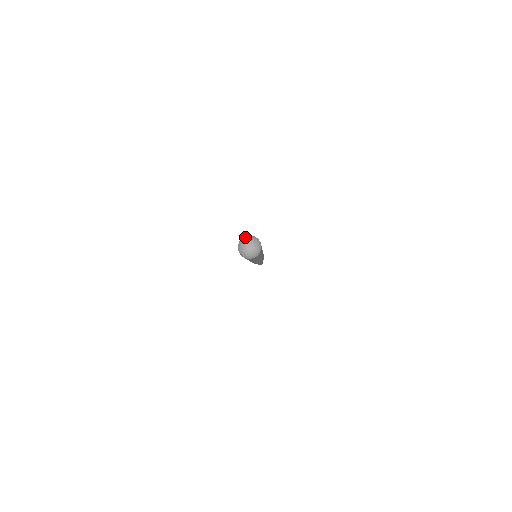
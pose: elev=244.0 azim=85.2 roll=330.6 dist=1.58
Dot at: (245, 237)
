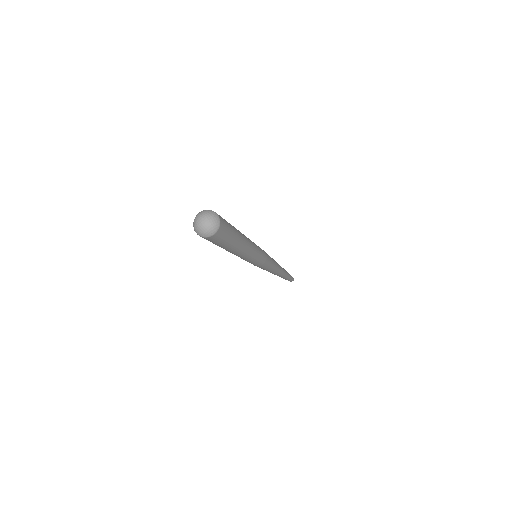
Dot at: (212, 211)
